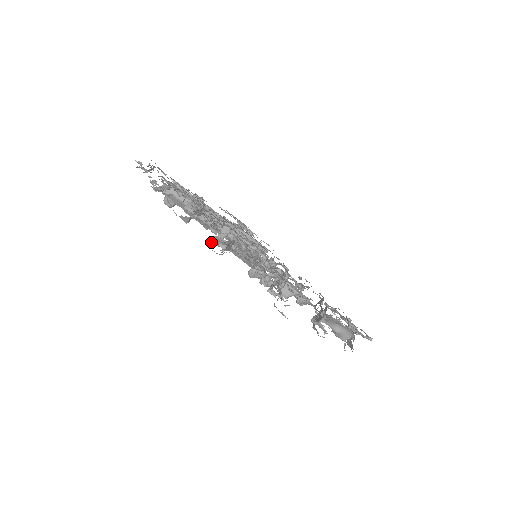
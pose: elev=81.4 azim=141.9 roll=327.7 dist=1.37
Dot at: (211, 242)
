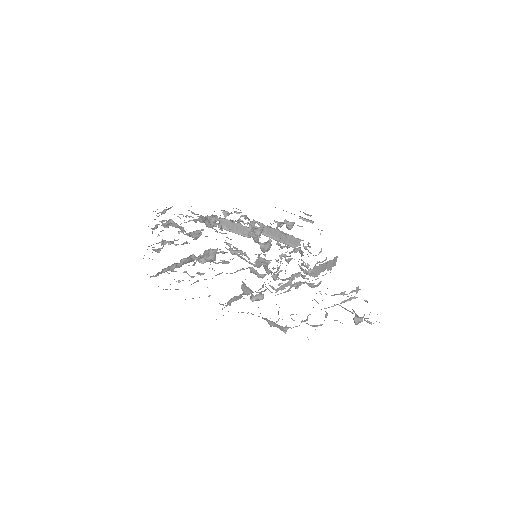
Dot at: occluded
